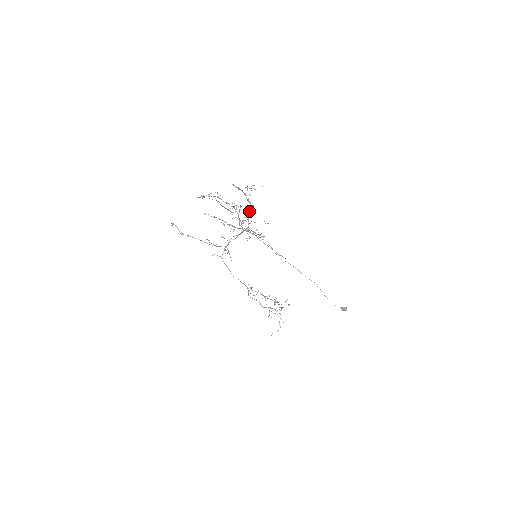
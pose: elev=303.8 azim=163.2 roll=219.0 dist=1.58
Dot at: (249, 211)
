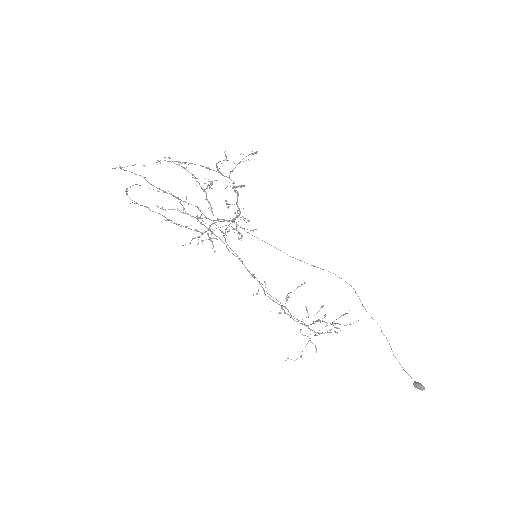
Dot at: (236, 192)
